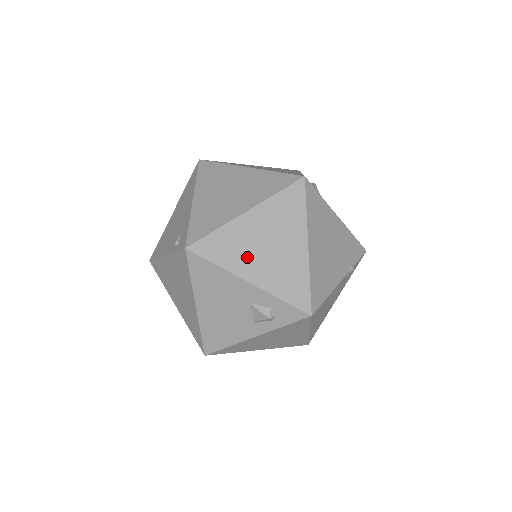
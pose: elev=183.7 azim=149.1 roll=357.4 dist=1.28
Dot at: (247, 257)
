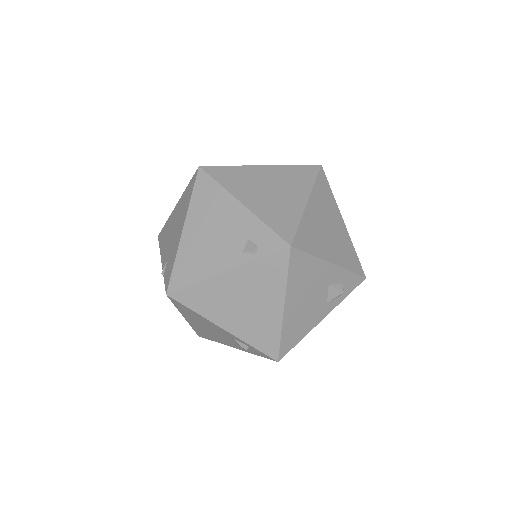
Dot at: (323, 242)
